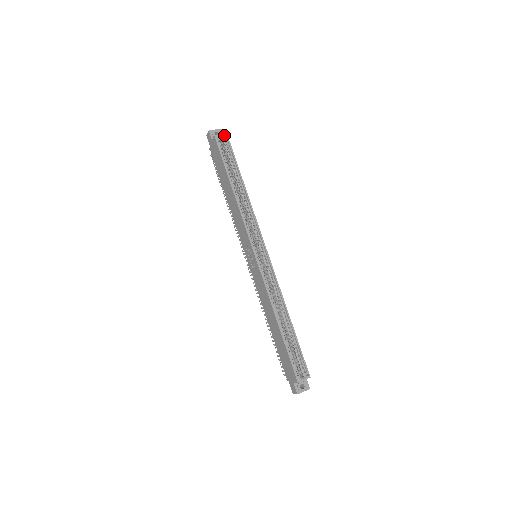
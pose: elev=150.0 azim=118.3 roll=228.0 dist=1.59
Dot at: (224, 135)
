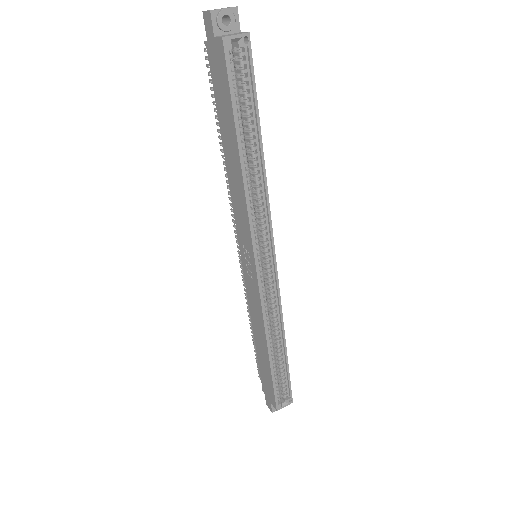
Dot at: (242, 35)
